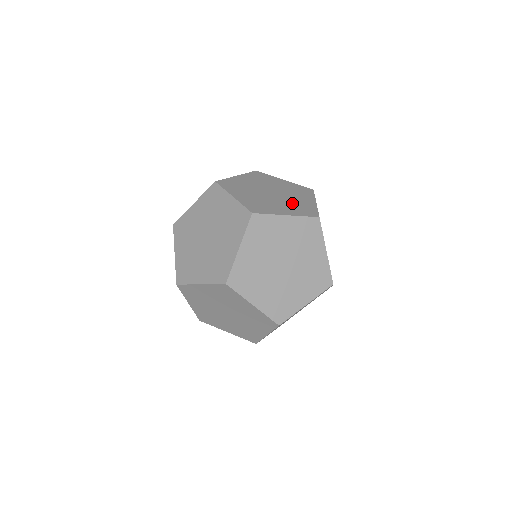
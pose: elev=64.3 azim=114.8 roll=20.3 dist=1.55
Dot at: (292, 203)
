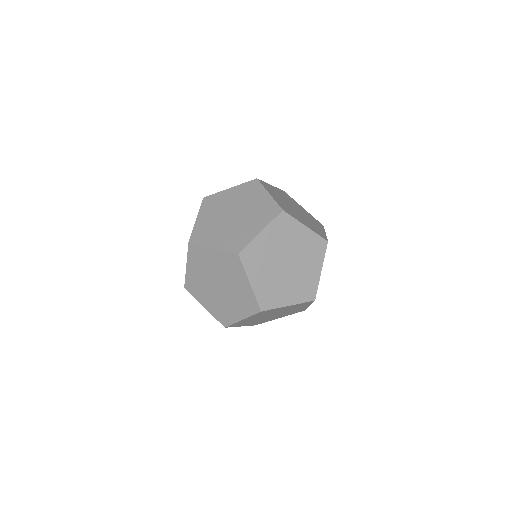
Dot at: (309, 223)
